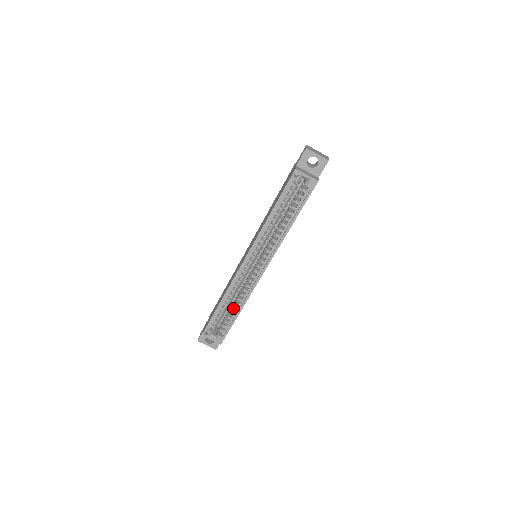
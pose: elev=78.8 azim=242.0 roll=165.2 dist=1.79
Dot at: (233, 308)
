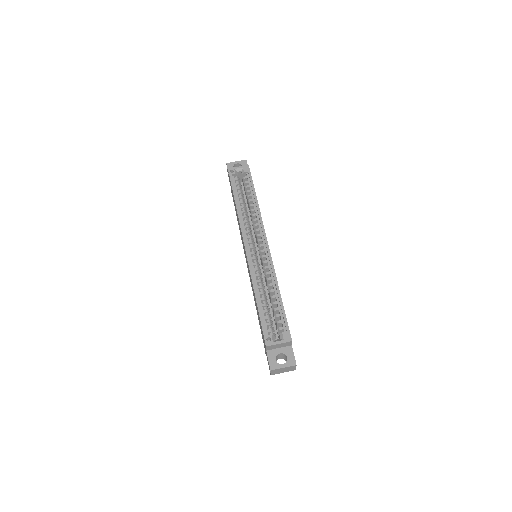
Dot at: (272, 297)
